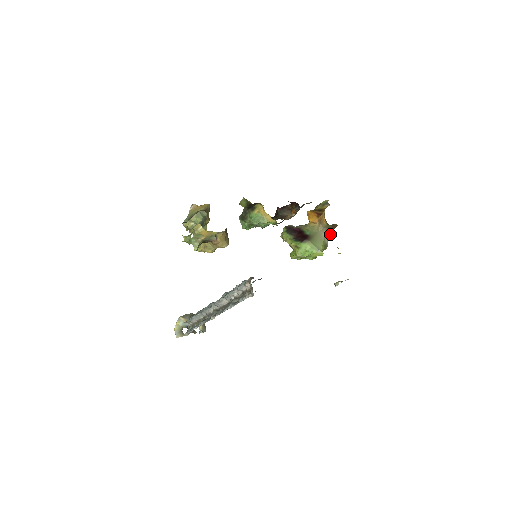
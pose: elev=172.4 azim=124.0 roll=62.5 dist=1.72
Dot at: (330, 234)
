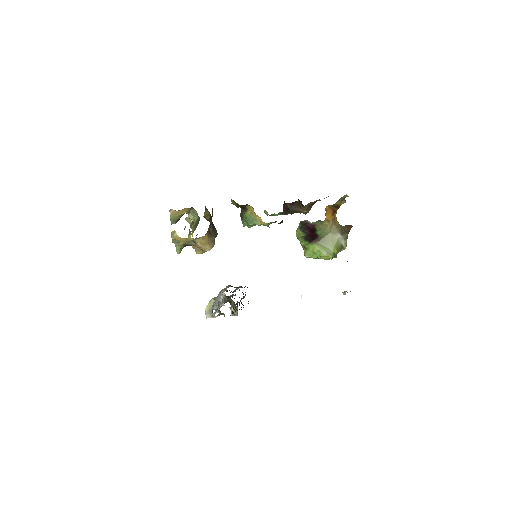
Dot at: occluded
